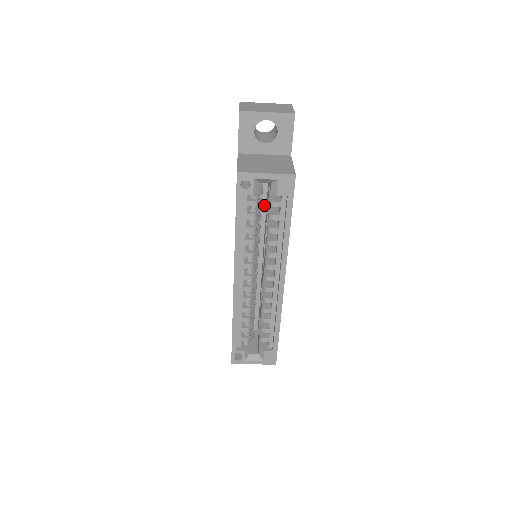
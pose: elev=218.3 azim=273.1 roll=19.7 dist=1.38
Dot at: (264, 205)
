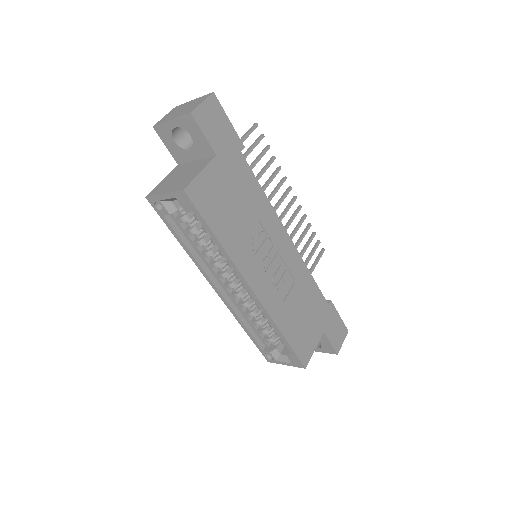
Dot at: occluded
